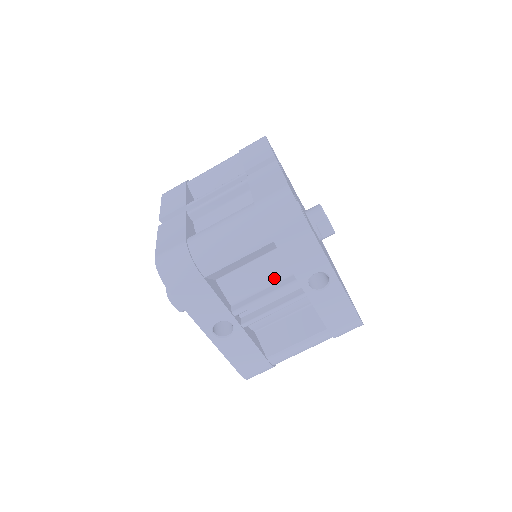
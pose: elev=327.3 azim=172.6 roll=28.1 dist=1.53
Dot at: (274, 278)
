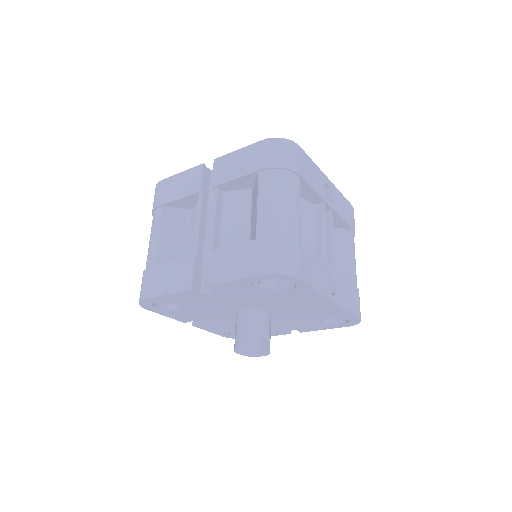
Dot at: (310, 219)
